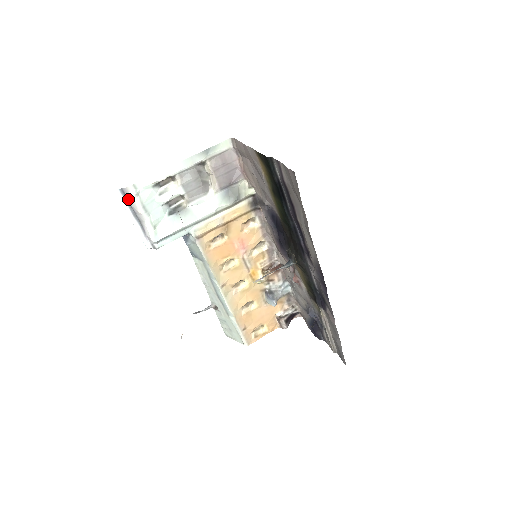
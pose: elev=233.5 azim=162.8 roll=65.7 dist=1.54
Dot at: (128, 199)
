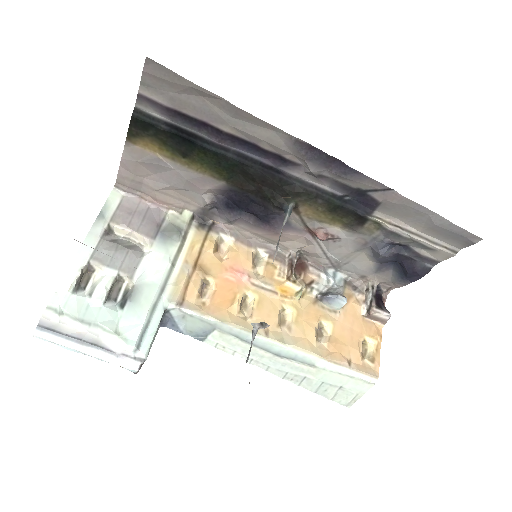
Dot at: (56, 330)
